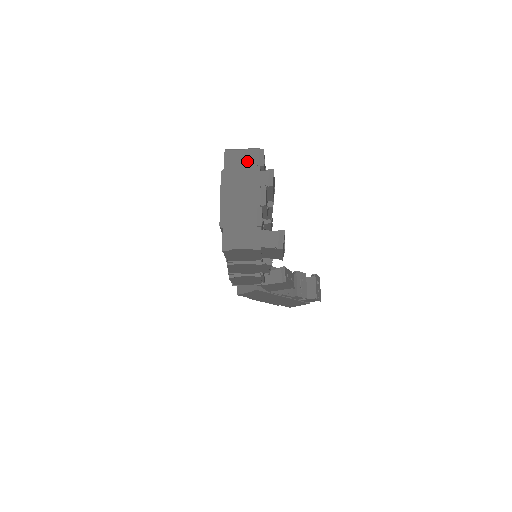
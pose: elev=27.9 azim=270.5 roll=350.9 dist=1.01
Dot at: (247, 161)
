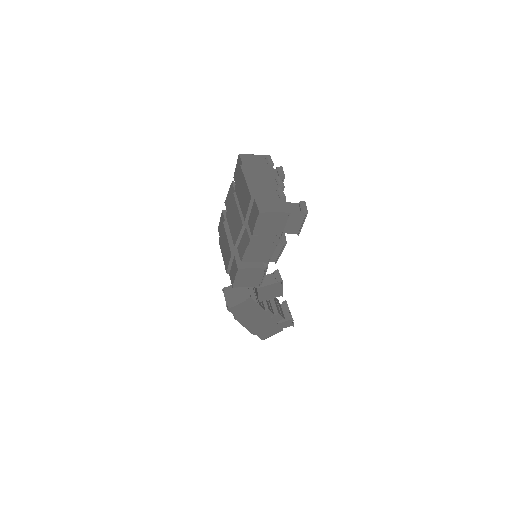
Dot at: (259, 161)
